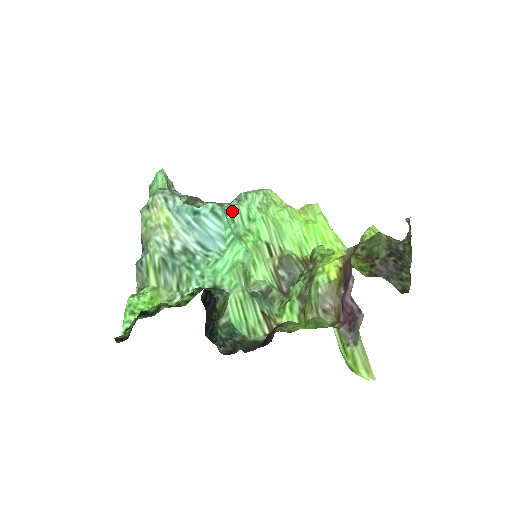
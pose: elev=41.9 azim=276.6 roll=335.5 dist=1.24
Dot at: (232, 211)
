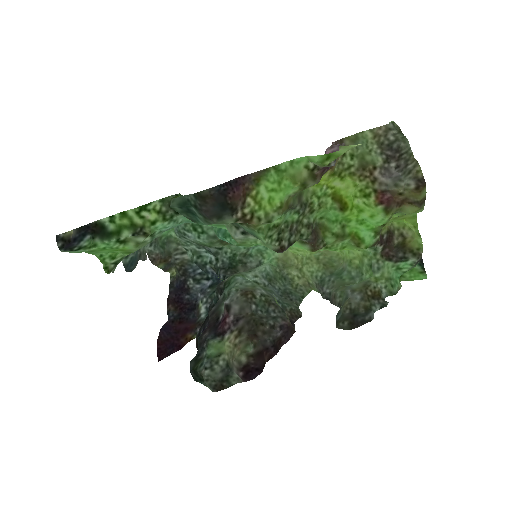
Dot at: occluded
